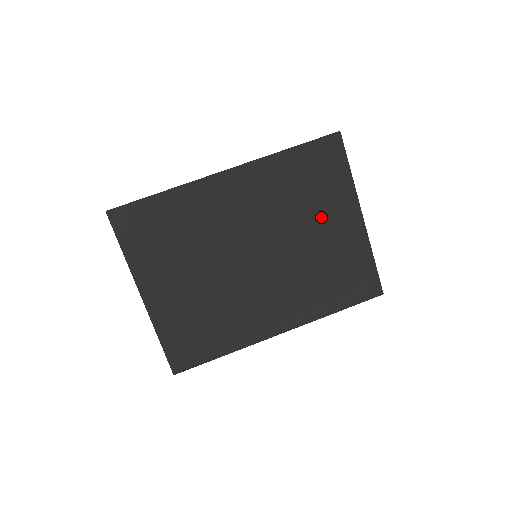
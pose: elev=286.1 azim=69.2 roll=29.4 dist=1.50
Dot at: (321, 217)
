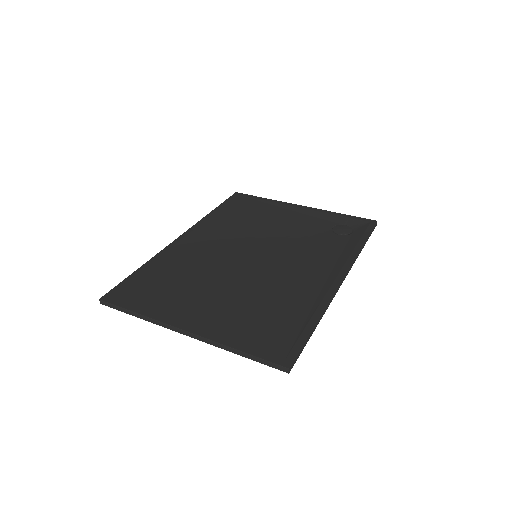
Dot at: (275, 220)
